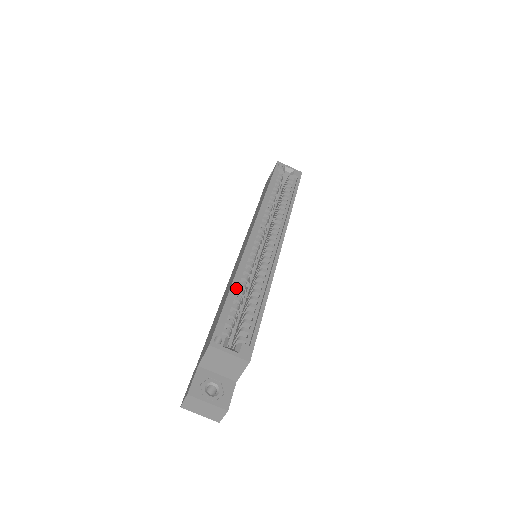
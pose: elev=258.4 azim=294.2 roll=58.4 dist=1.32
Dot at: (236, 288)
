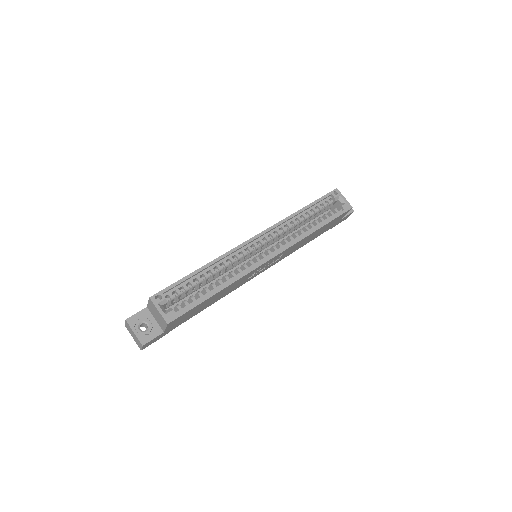
Dot at: (205, 271)
